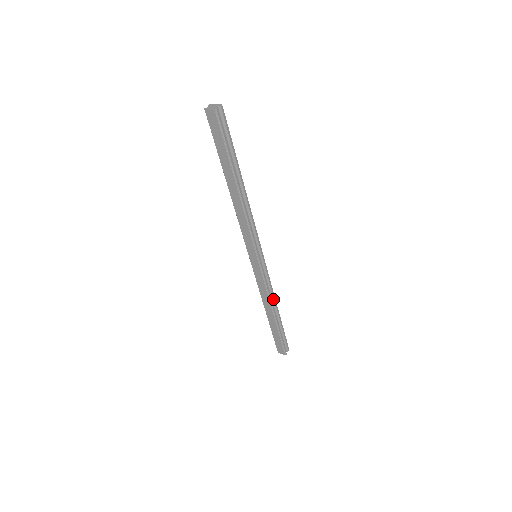
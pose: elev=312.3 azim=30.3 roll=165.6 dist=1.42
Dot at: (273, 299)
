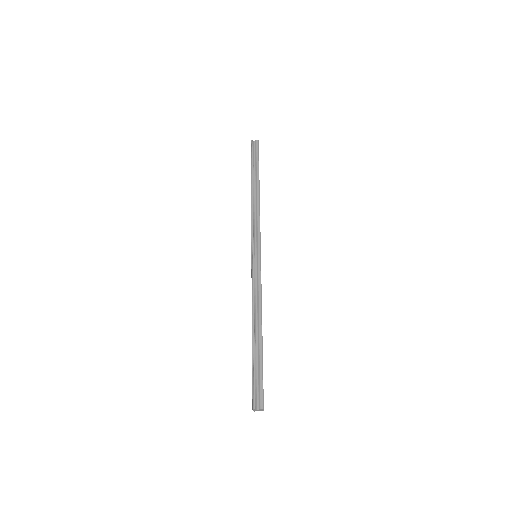
Dot at: (258, 310)
